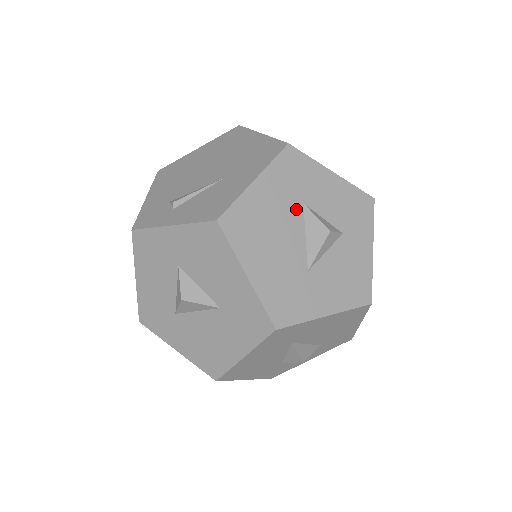
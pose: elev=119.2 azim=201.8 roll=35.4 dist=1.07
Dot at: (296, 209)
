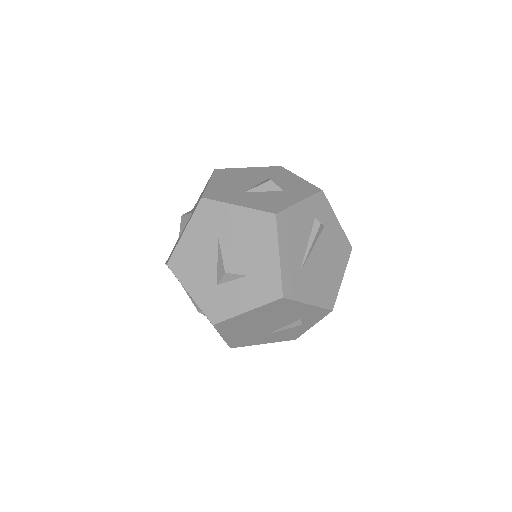
Dot at: (262, 178)
